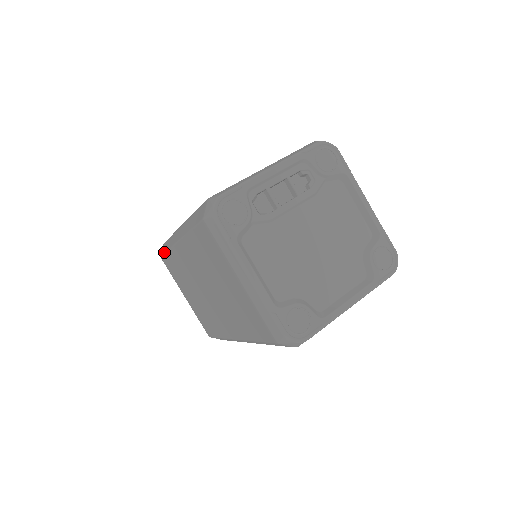
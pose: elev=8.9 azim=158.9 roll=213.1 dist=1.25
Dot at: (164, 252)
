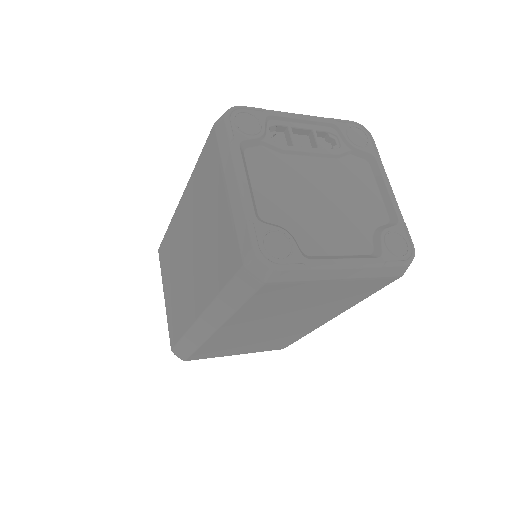
Dot at: (164, 236)
